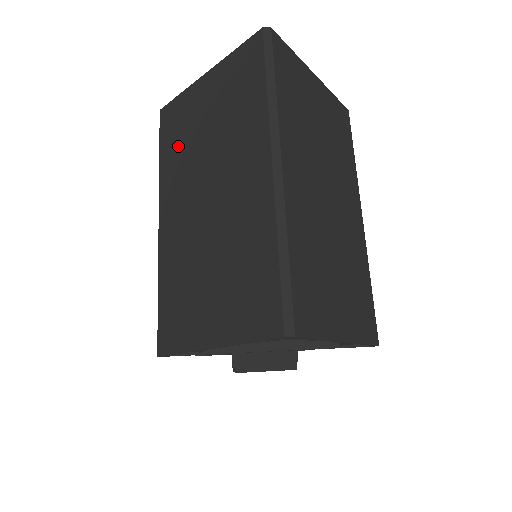
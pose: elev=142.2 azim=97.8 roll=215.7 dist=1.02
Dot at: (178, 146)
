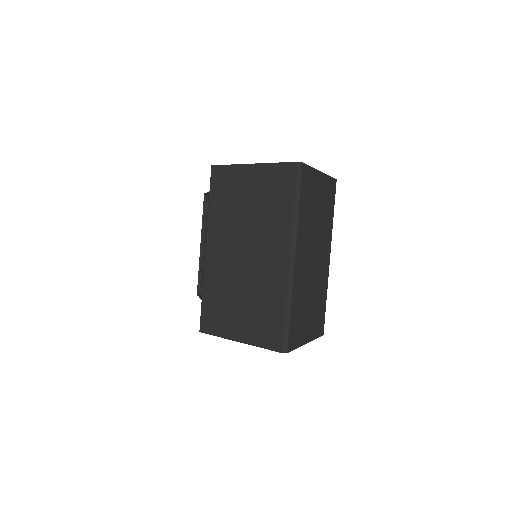
Dot at: (225, 204)
